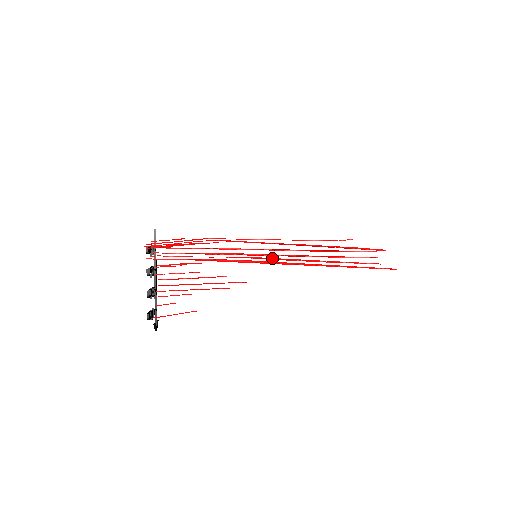
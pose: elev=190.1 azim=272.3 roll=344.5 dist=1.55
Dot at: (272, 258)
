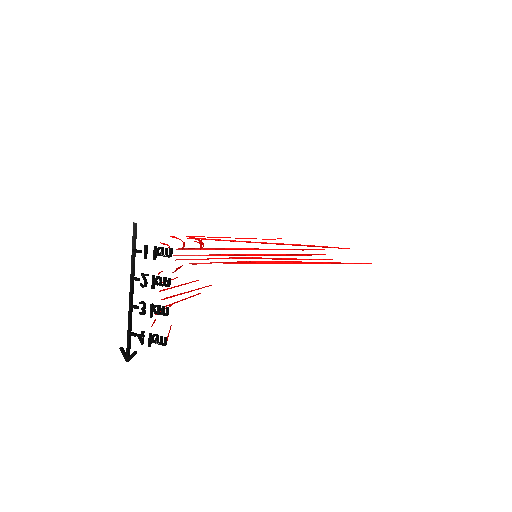
Dot at: (266, 258)
